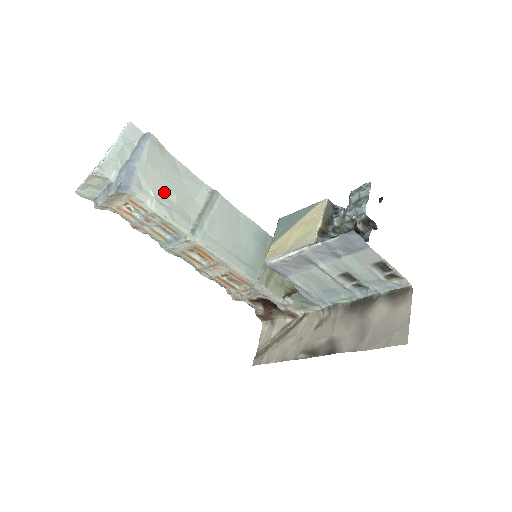
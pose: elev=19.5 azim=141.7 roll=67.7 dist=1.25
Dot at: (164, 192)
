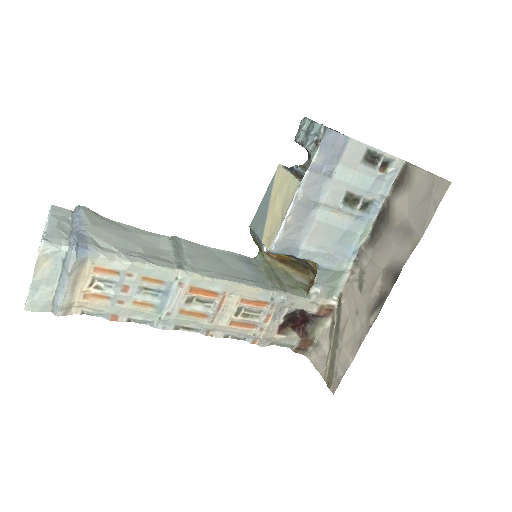
Dot at: (126, 247)
